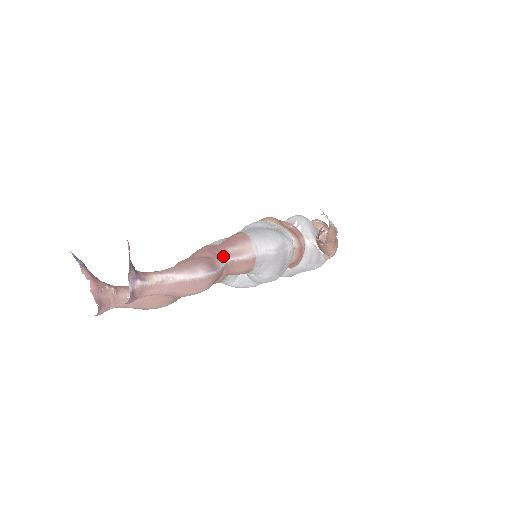
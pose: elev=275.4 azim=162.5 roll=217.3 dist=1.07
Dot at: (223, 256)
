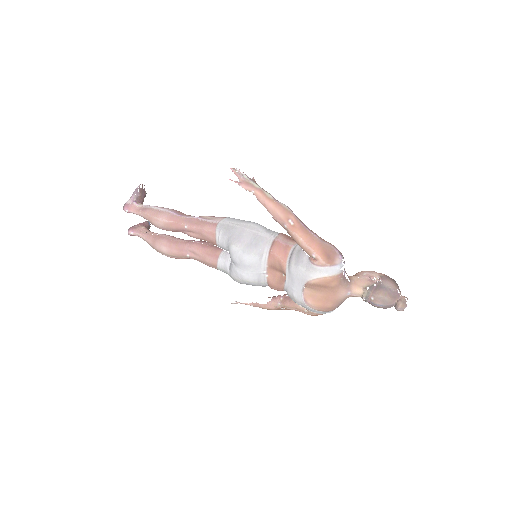
Dot at: occluded
